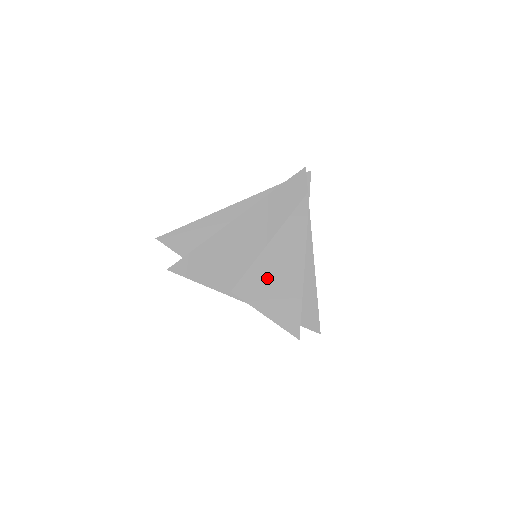
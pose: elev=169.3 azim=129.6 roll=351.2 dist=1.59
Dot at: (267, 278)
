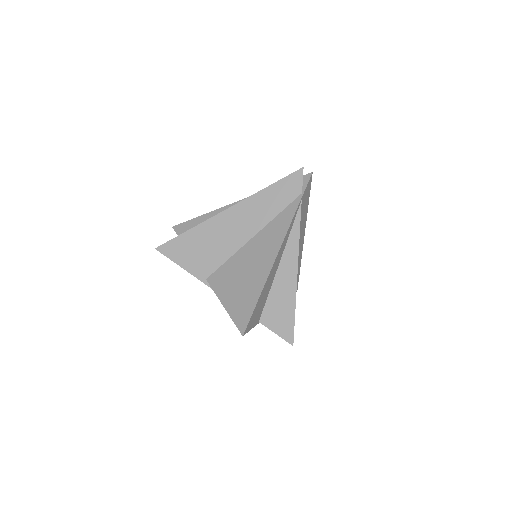
Dot at: (238, 271)
